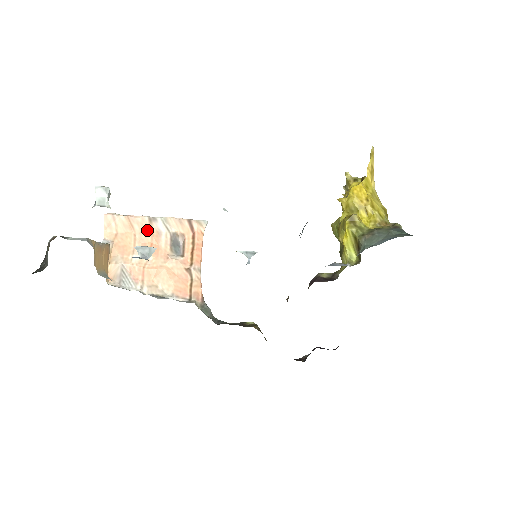
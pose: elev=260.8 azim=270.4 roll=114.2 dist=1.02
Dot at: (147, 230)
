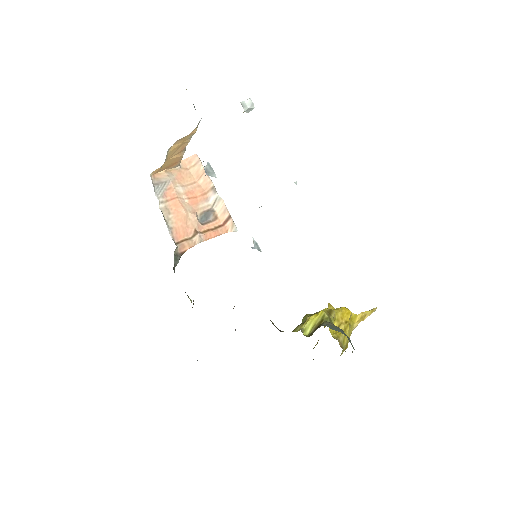
Dot at: (204, 189)
